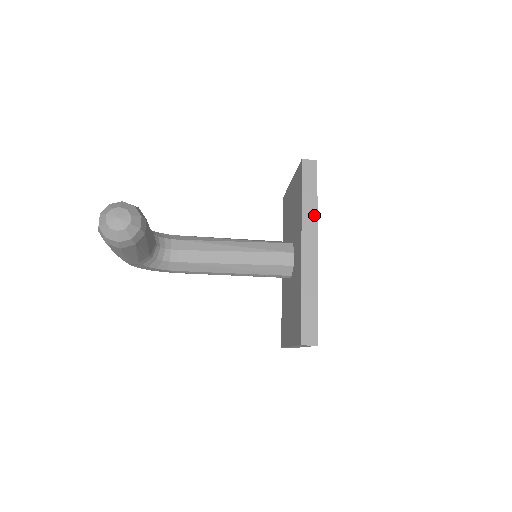
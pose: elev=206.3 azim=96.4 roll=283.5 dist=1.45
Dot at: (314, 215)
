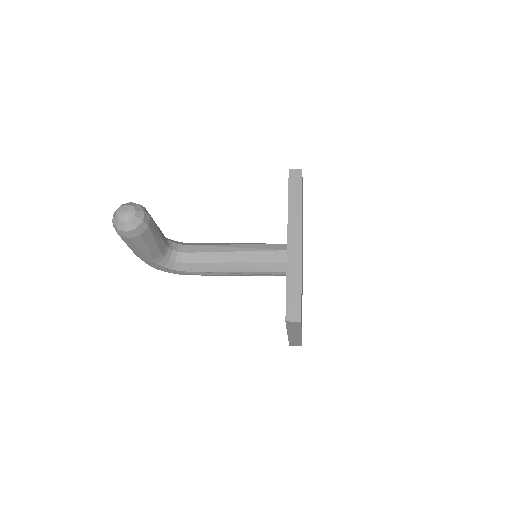
Dot at: (299, 212)
